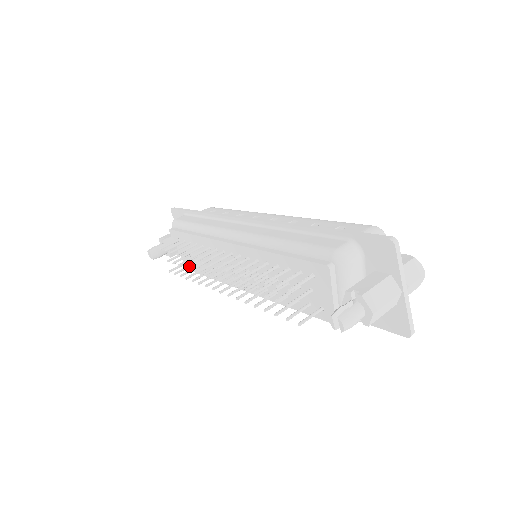
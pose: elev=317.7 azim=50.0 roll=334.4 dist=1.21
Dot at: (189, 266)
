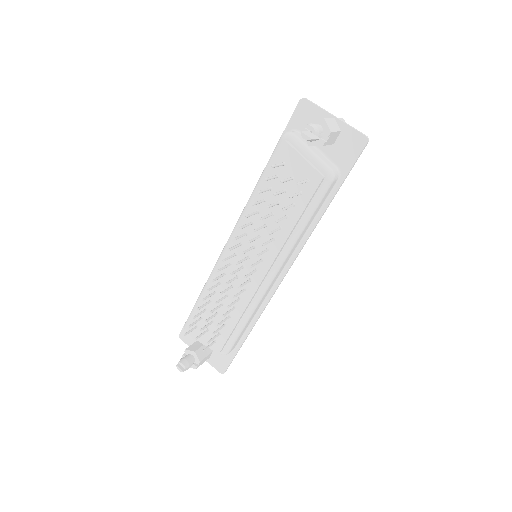
Dot at: (213, 311)
